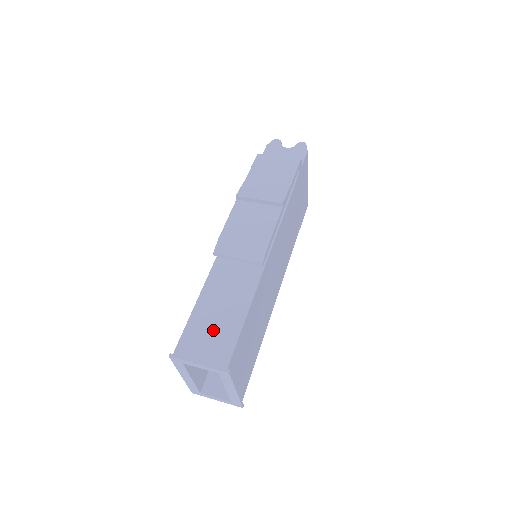
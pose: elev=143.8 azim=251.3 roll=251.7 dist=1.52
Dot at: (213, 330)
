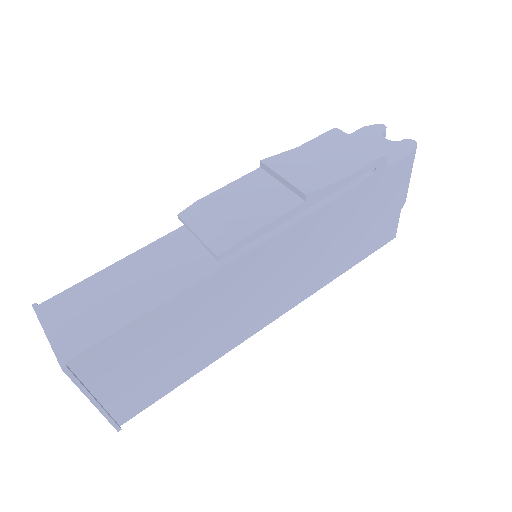
Dot at: (99, 305)
